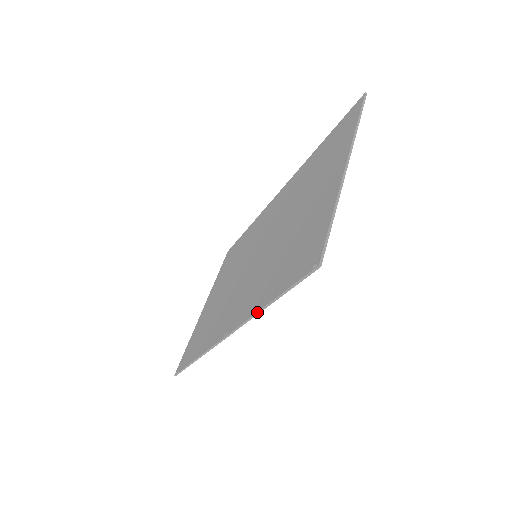
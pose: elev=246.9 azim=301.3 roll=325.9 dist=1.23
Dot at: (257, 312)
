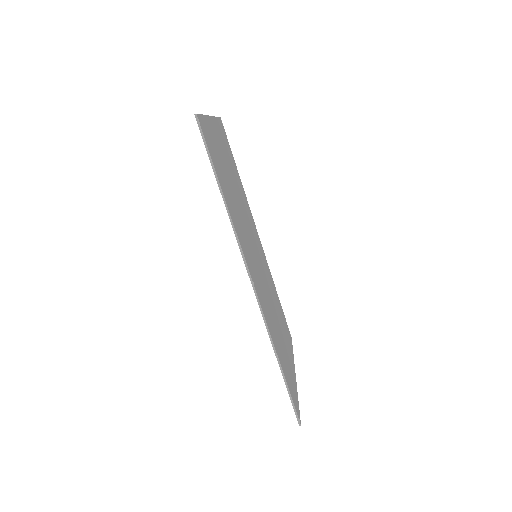
Dot at: (228, 215)
